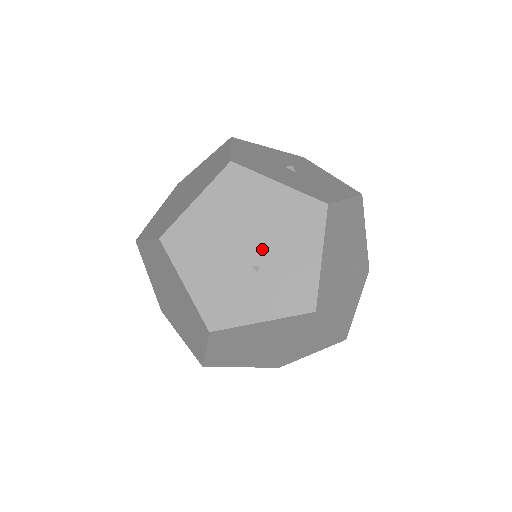
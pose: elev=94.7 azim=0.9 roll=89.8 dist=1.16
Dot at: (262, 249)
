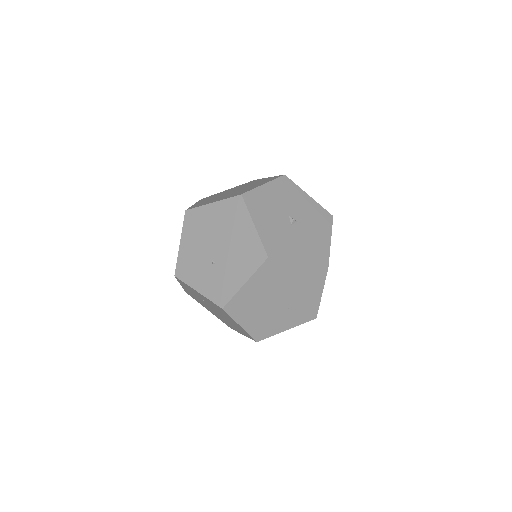
Dot at: (222, 255)
